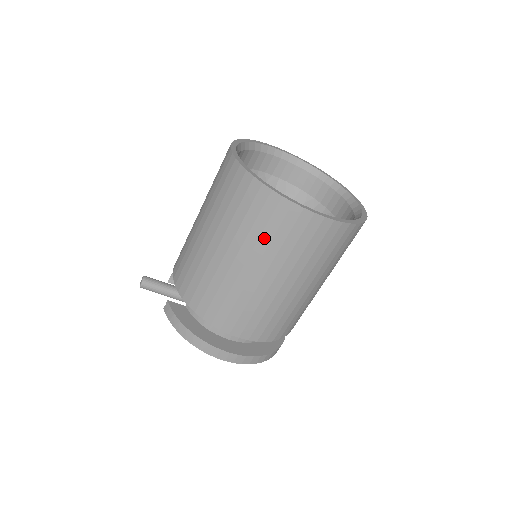
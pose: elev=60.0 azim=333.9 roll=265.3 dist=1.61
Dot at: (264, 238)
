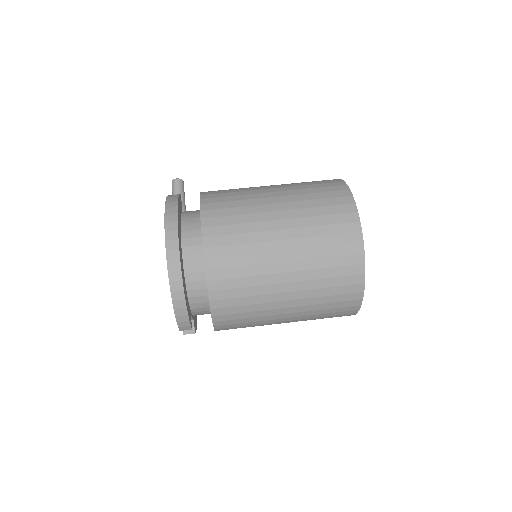
Dot at: (312, 202)
